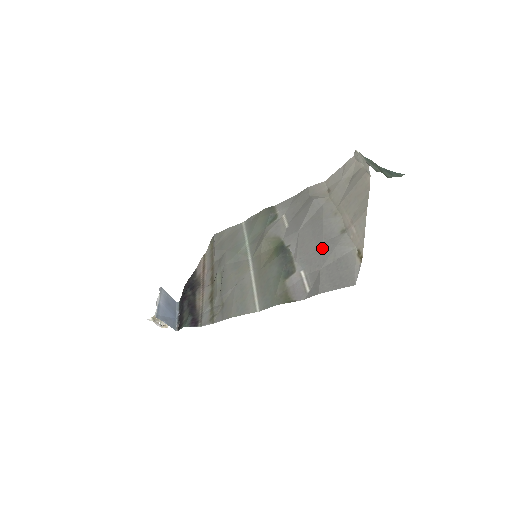
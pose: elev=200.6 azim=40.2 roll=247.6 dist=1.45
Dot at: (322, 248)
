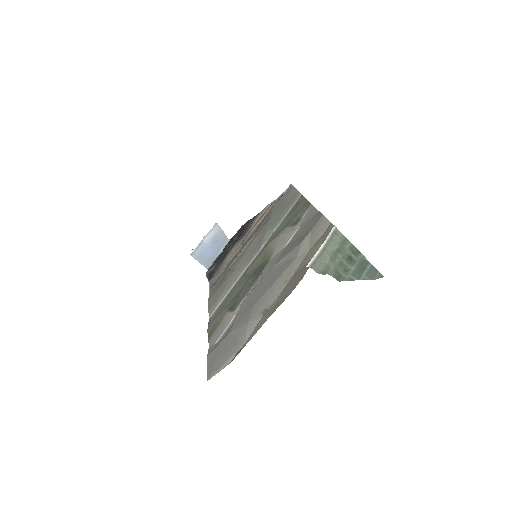
Dot at: (248, 312)
